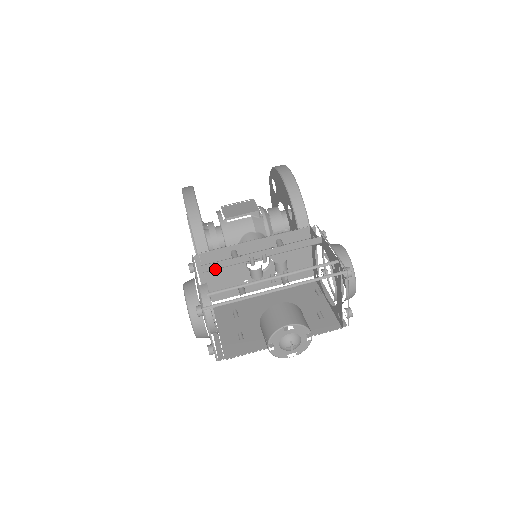
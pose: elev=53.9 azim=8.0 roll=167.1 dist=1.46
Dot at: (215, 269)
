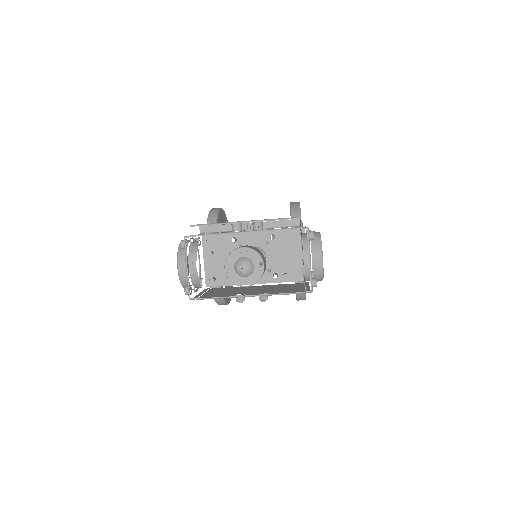
Dot at: (210, 232)
